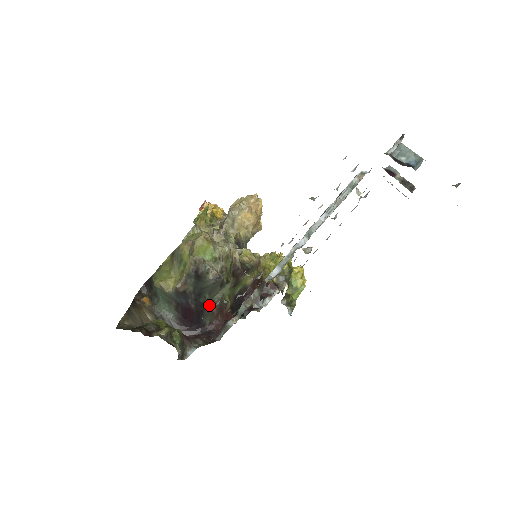
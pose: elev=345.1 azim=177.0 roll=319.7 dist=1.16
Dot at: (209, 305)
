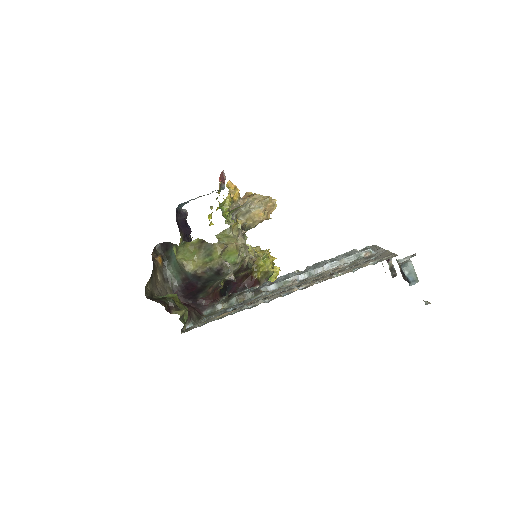
Dot at: (209, 287)
